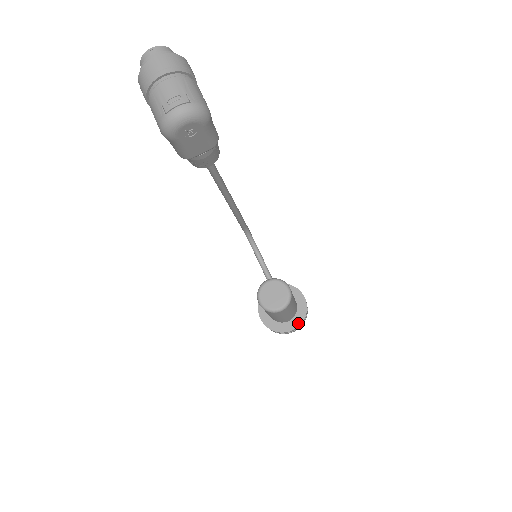
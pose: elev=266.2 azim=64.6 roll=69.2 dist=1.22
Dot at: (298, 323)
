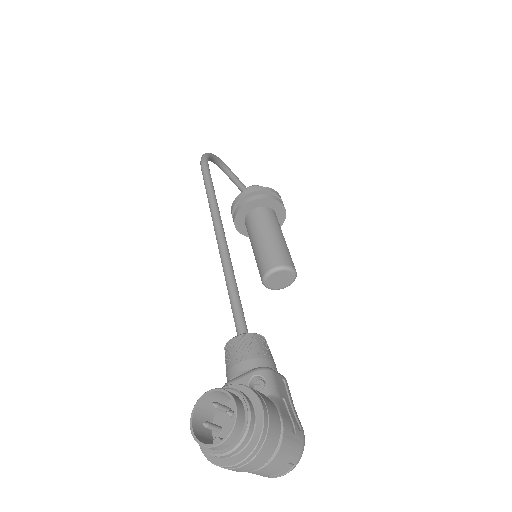
Dot at: occluded
